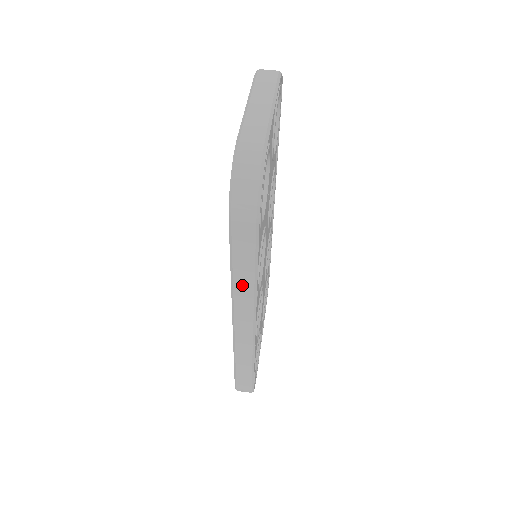
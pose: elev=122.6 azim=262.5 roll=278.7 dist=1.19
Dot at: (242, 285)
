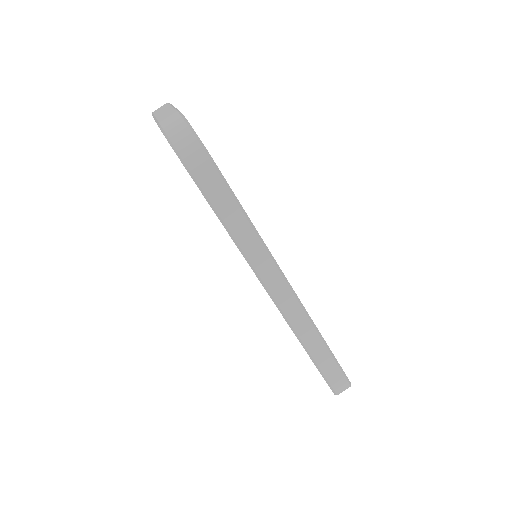
Dot at: (246, 241)
